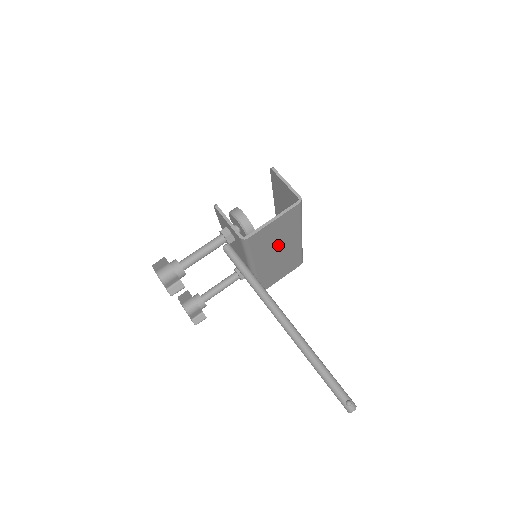
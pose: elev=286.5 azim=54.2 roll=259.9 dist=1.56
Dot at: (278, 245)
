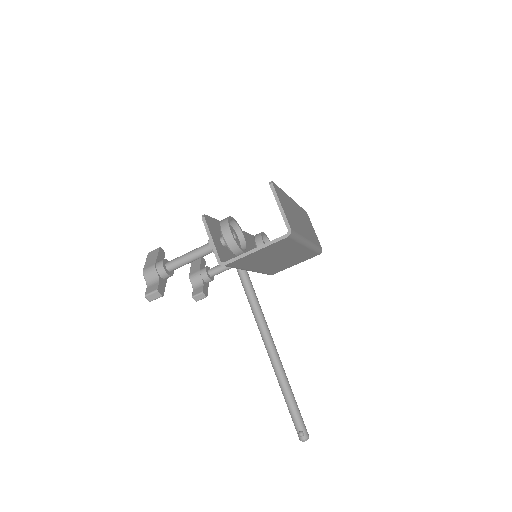
Dot at: (275, 256)
